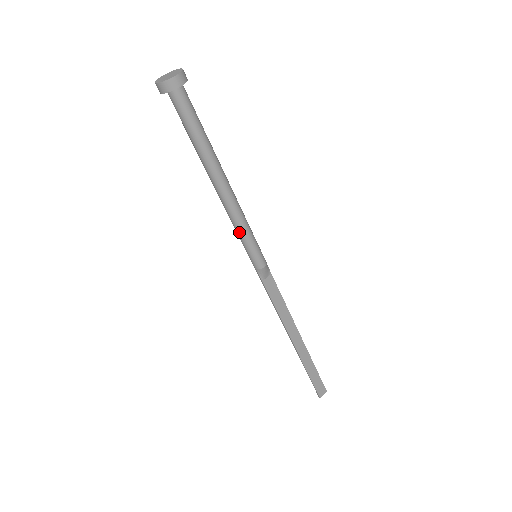
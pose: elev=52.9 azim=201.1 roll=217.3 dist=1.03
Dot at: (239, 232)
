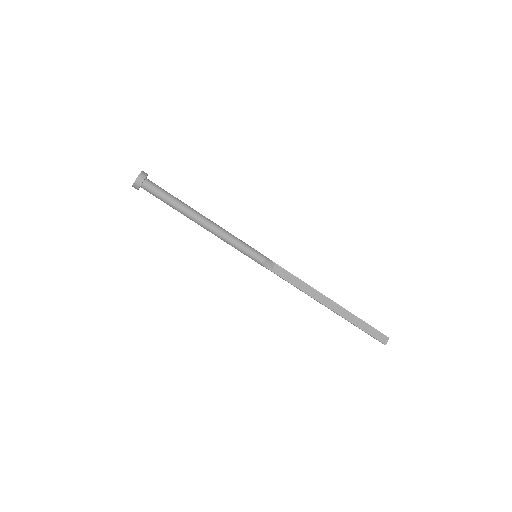
Dot at: (232, 245)
